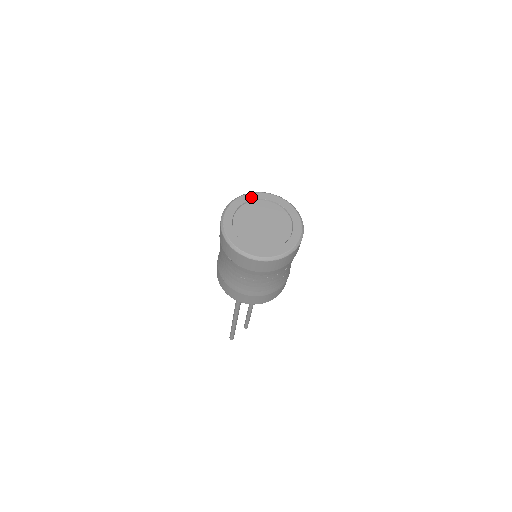
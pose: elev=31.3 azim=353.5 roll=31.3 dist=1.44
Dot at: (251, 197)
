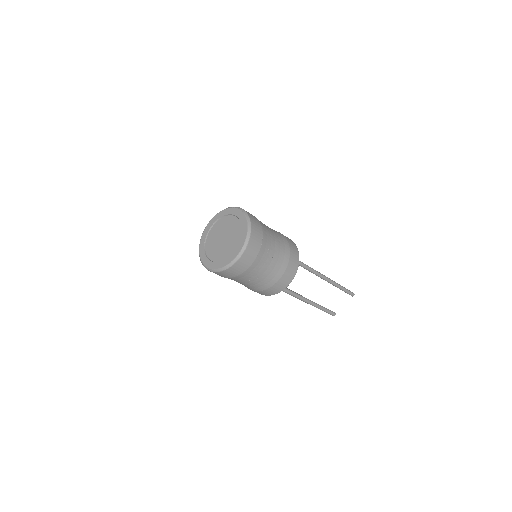
Dot at: (209, 227)
